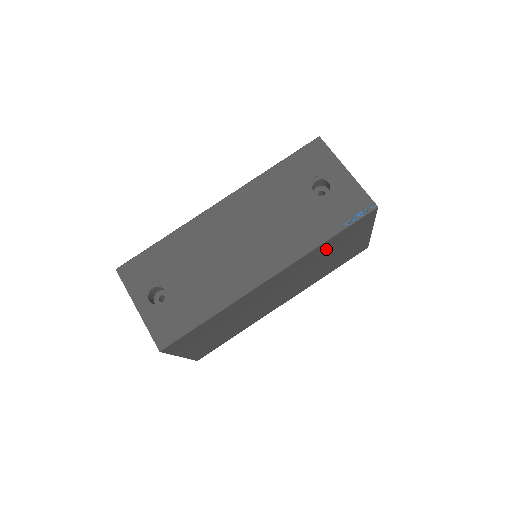
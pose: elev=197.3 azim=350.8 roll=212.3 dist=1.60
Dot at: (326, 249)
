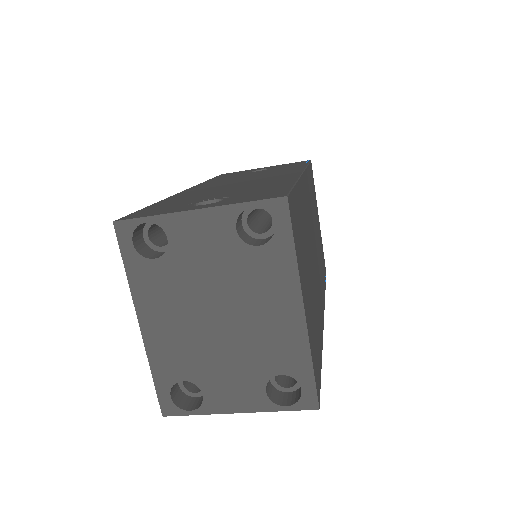
Dot at: (311, 192)
